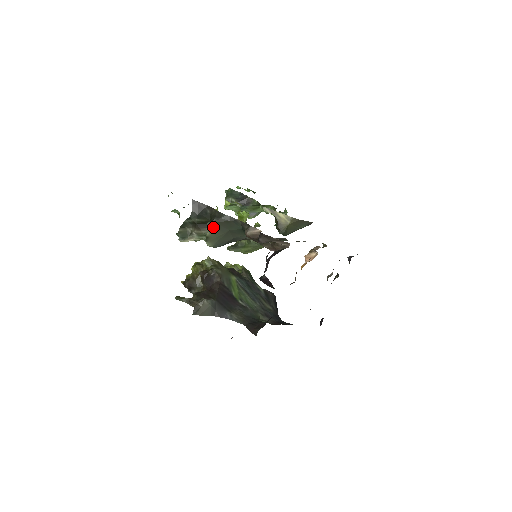
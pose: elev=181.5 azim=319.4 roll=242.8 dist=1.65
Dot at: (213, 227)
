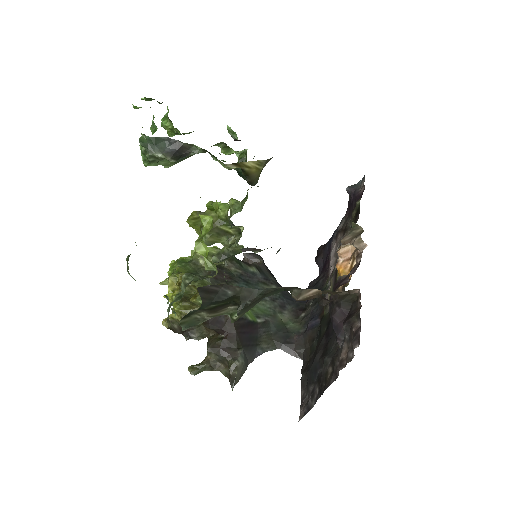
Dot at: (245, 310)
